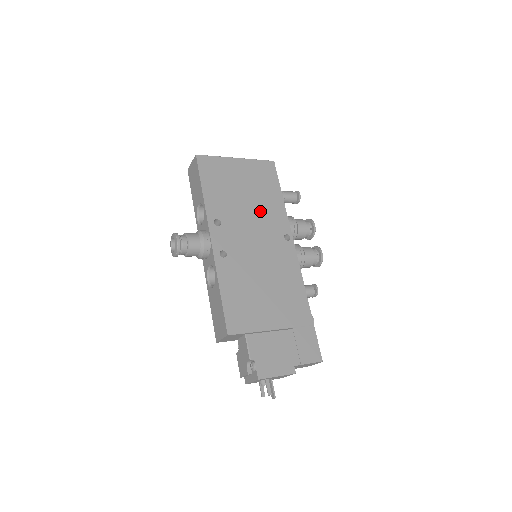
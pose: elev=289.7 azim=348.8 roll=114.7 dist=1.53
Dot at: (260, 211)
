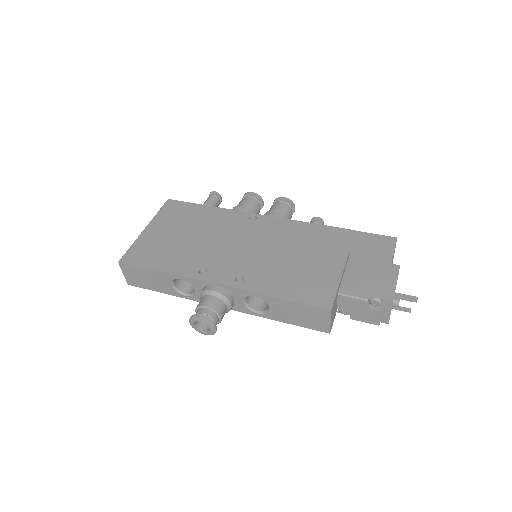
Dot at: (212, 230)
